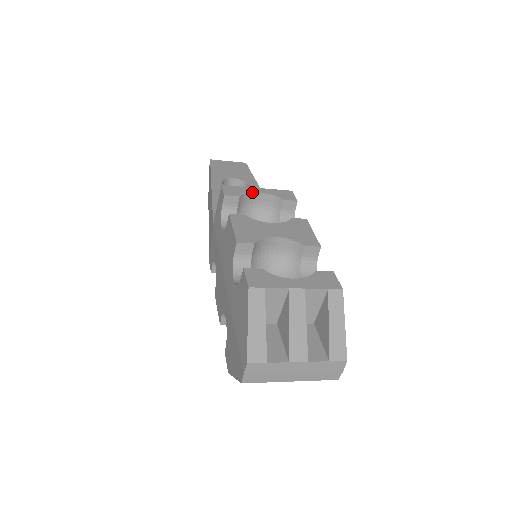
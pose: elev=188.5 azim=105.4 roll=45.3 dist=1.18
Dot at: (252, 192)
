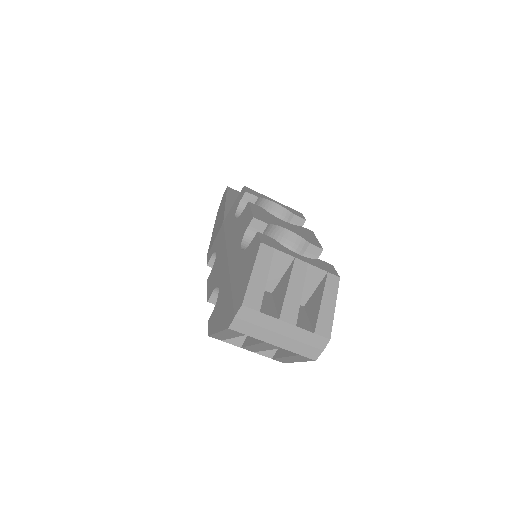
Dot at: (269, 200)
